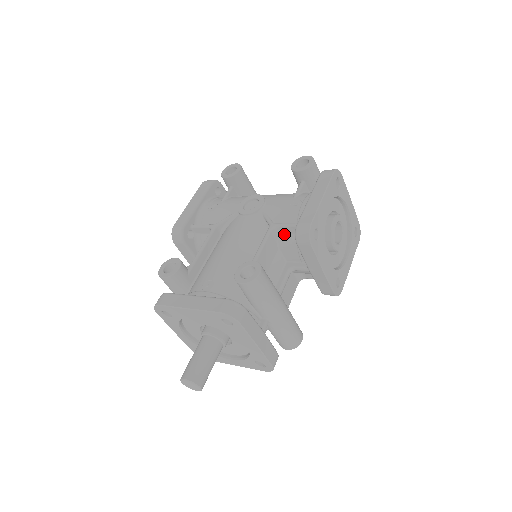
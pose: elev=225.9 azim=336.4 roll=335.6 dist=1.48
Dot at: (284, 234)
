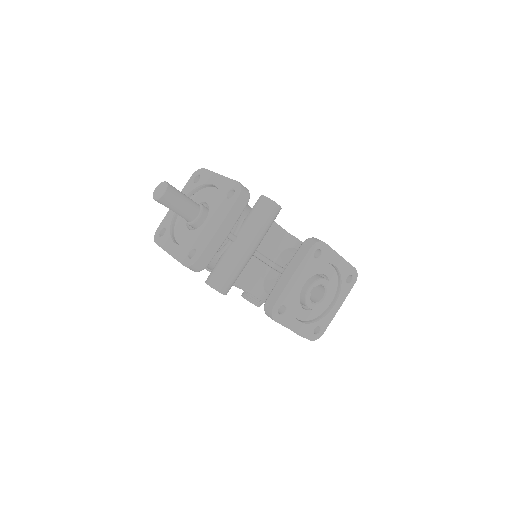
Dot at: (295, 248)
